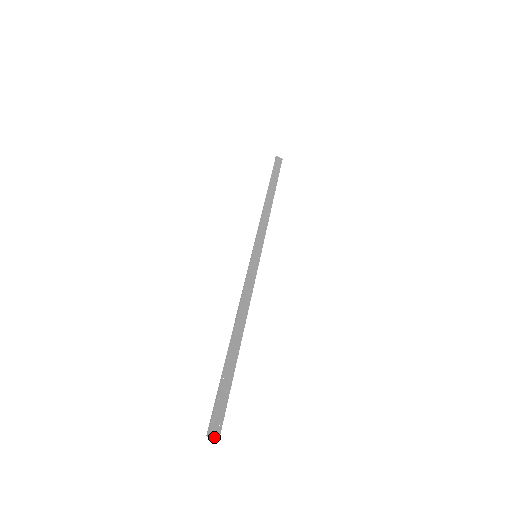
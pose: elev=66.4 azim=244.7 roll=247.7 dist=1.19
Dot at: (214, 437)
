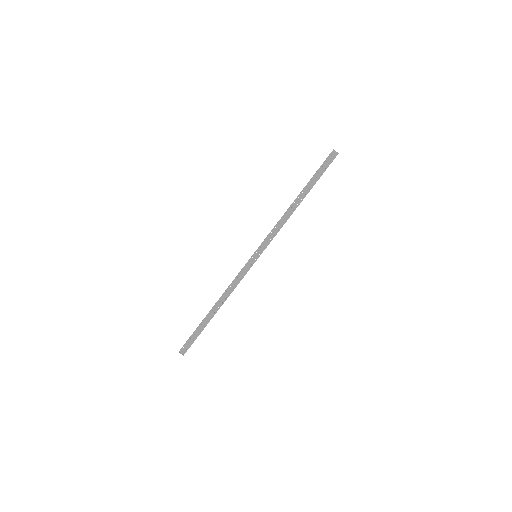
Dot at: occluded
